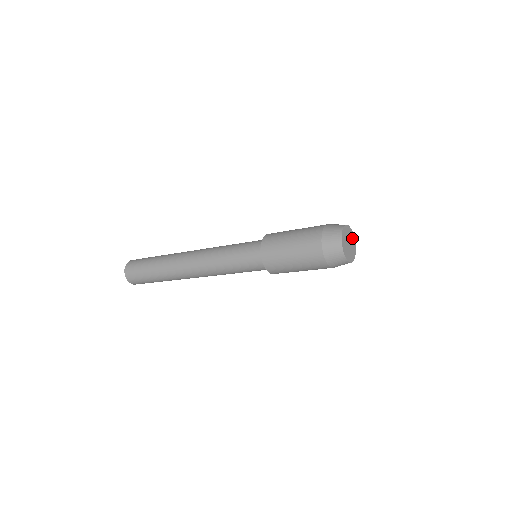
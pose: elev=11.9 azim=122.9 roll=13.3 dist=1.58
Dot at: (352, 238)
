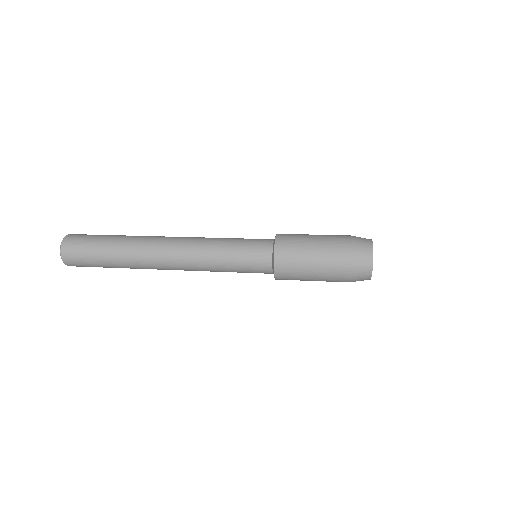
Dot at: occluded
